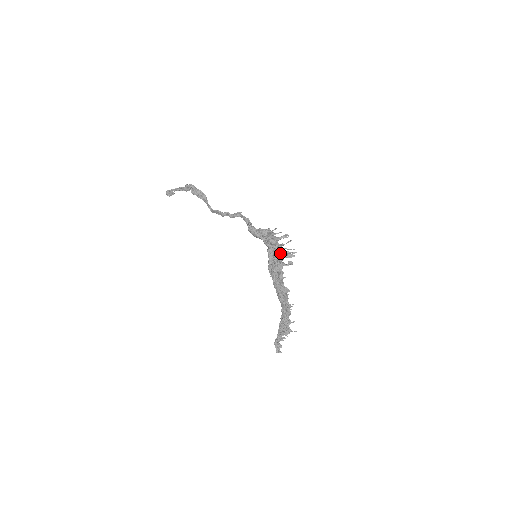
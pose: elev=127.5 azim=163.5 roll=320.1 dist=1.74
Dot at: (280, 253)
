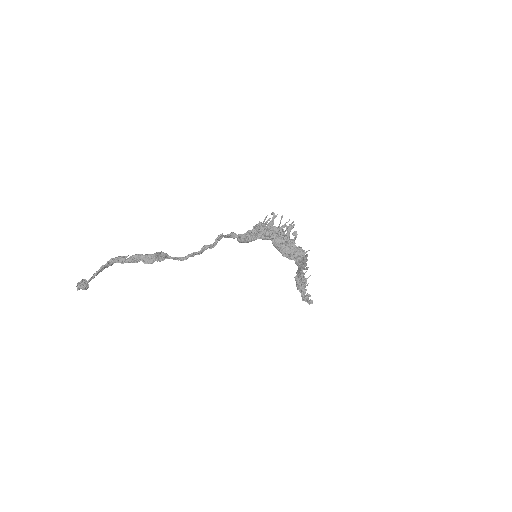
Dot at: occluded
